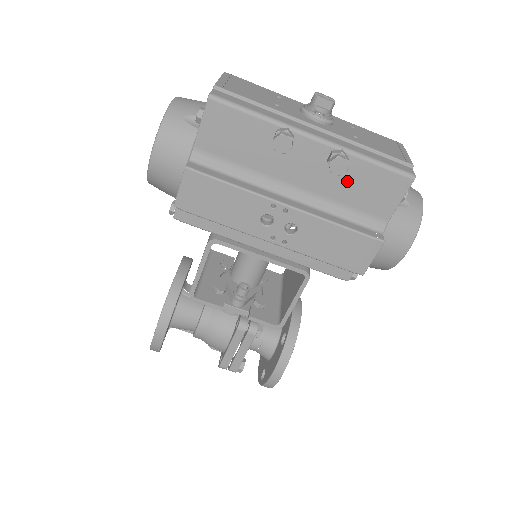
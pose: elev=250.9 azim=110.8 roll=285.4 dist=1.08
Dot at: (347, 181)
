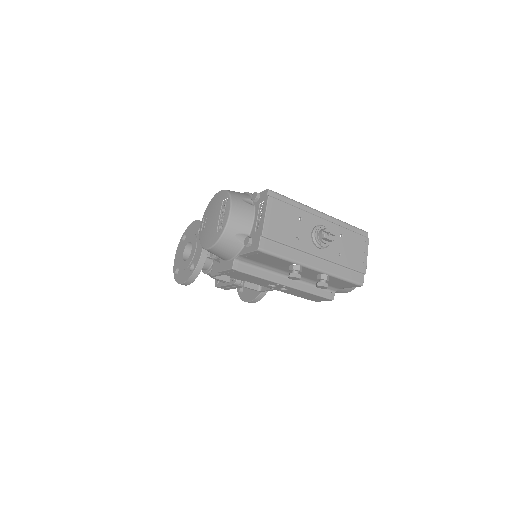
Dot at: occluded
